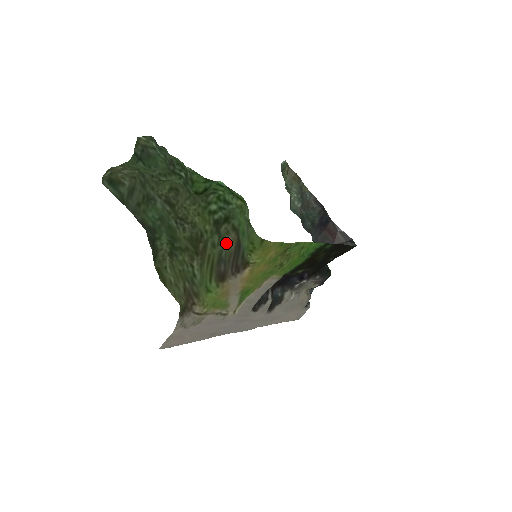
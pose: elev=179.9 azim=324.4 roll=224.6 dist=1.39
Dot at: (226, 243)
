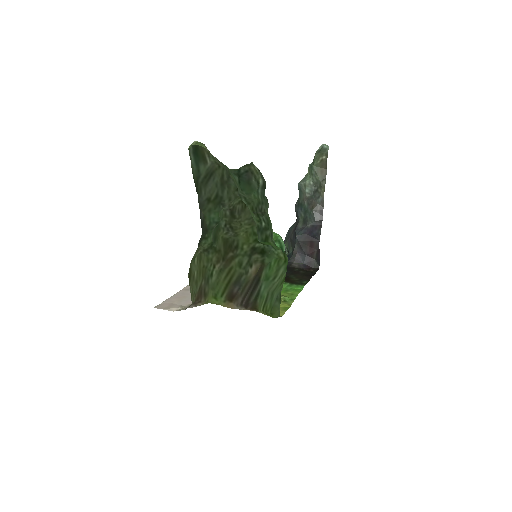
Dot at: (250, 270)
